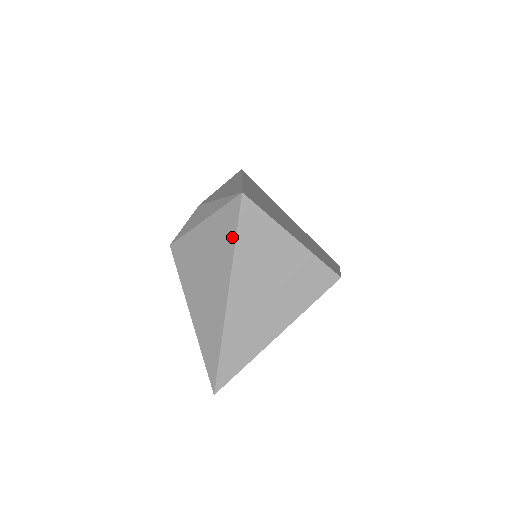
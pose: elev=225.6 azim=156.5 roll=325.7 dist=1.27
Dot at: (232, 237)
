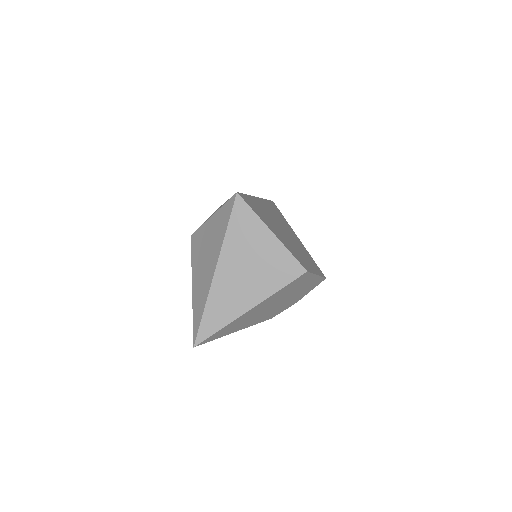
Dot at: (226, 225)
